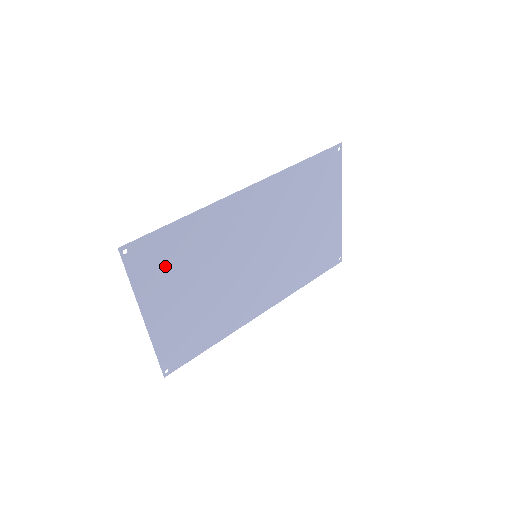
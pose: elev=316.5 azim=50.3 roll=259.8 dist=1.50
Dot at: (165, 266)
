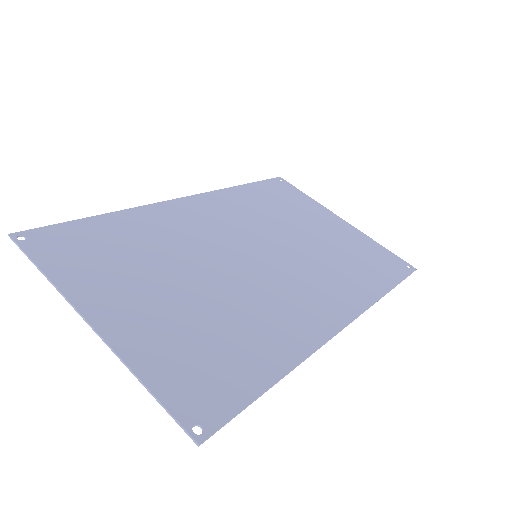
Dot at: (99, 257)
